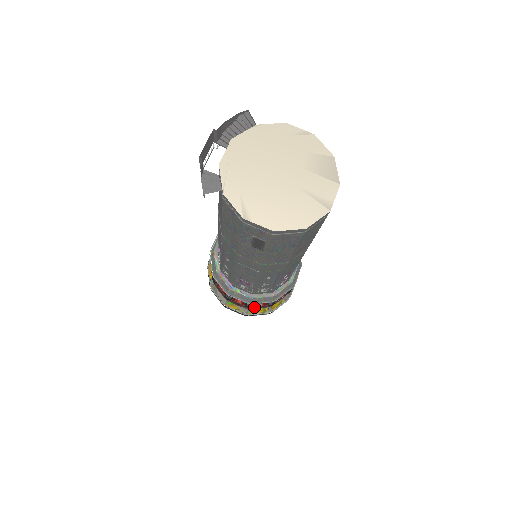
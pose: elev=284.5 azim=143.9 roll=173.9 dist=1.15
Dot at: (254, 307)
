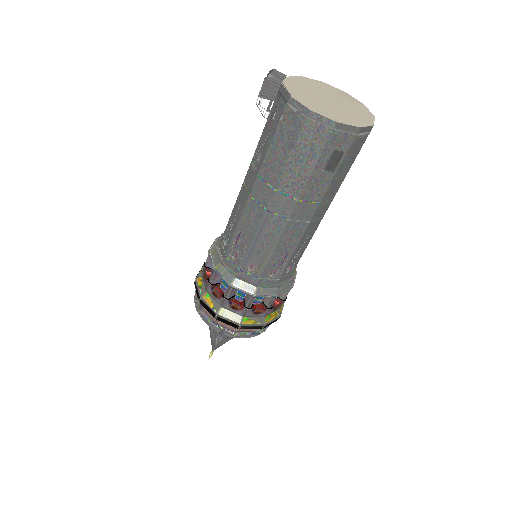
Dot at: (273, 307)
